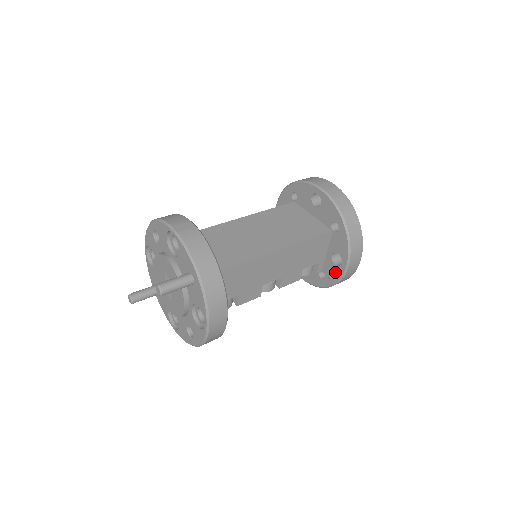
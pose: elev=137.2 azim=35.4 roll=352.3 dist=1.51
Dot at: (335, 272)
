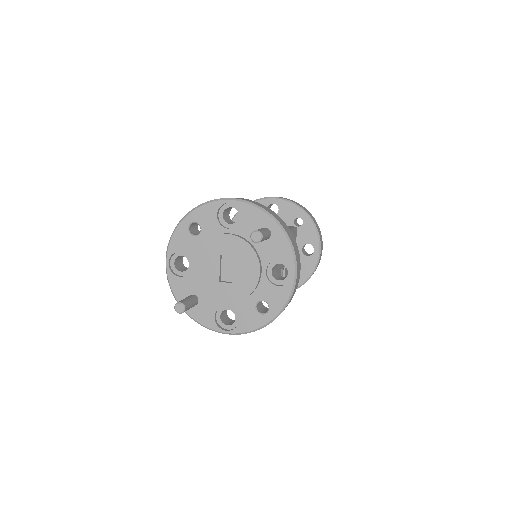
Dot at: (309, 262)
